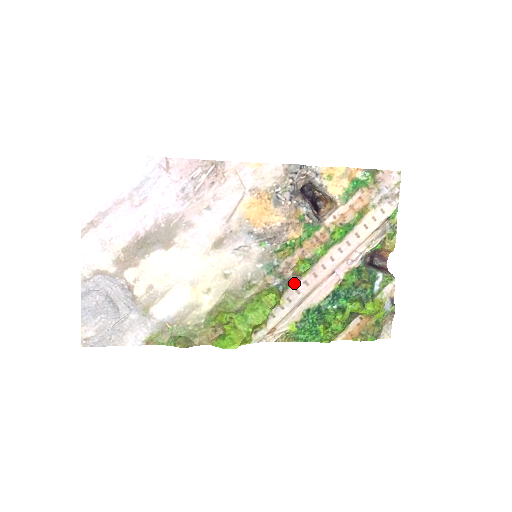
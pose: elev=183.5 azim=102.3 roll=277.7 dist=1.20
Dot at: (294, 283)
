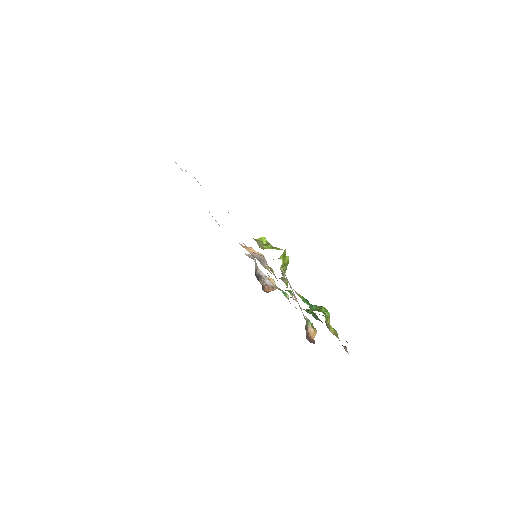
Dot at: occluded
